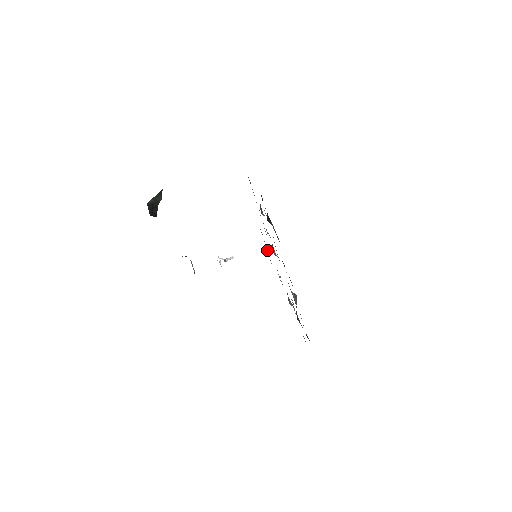
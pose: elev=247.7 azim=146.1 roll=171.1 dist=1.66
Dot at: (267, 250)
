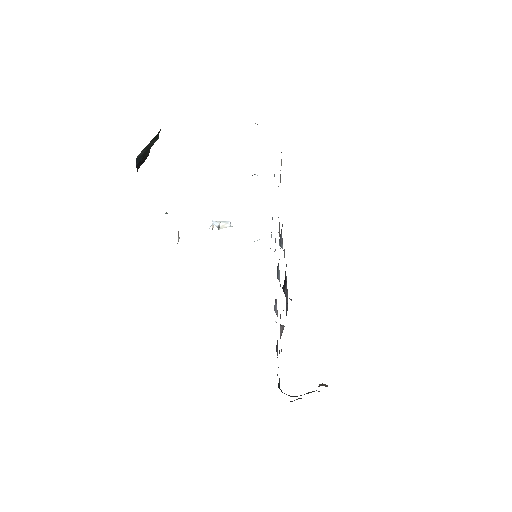
Dot at: occluded
